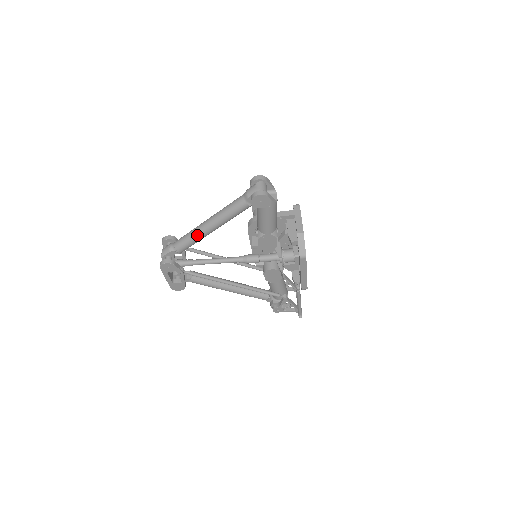
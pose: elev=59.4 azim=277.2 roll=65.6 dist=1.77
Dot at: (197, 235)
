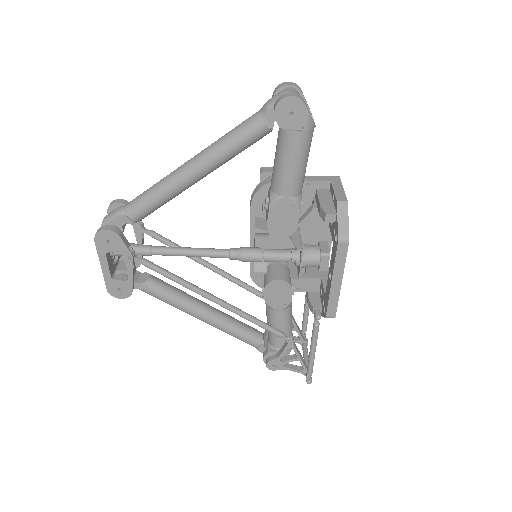
Dot at: (168, 184)
